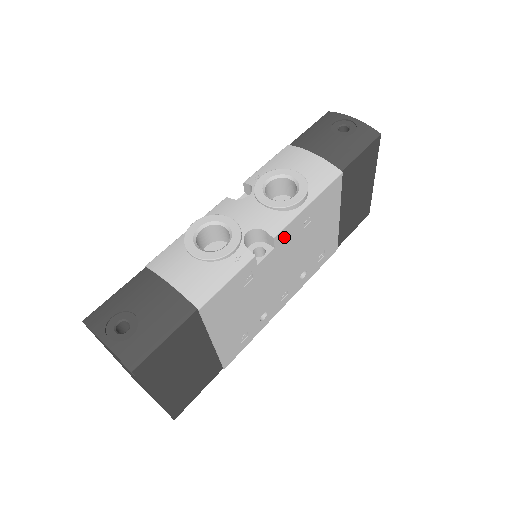
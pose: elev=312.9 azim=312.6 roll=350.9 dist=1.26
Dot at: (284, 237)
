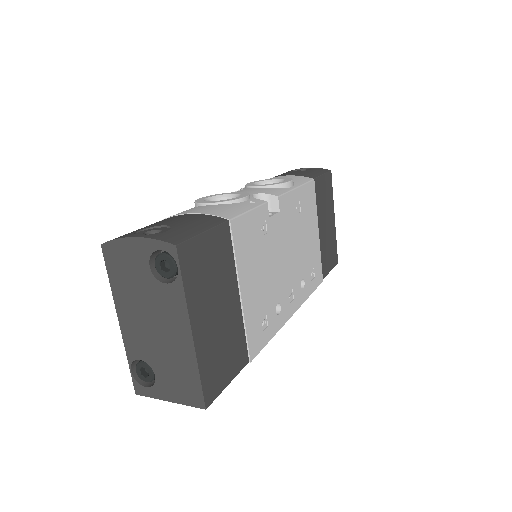
Dot at: (285, 206)
